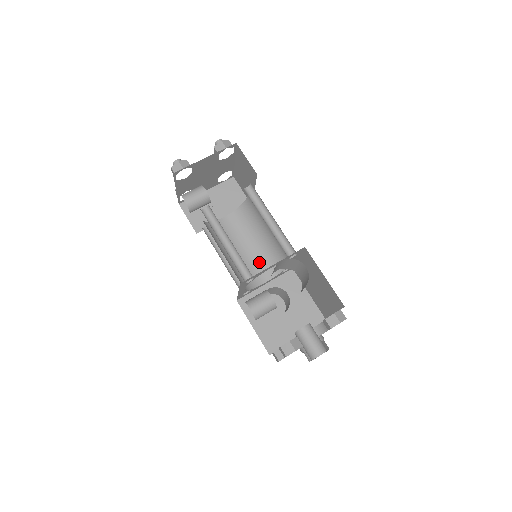
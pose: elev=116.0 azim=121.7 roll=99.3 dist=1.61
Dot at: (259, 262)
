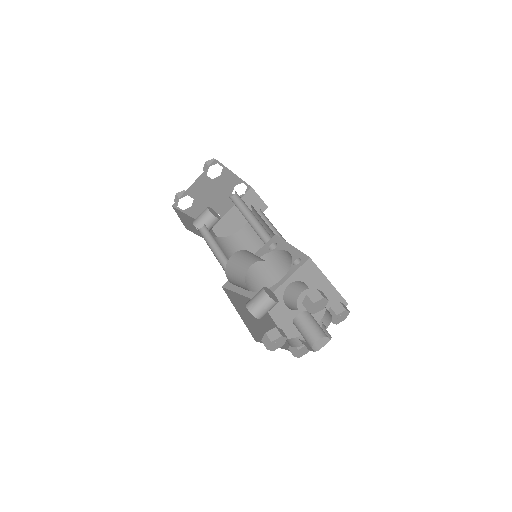
Dot at: (274, 261)
